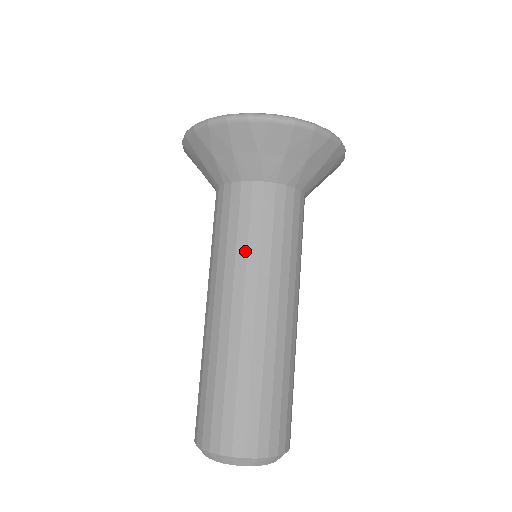
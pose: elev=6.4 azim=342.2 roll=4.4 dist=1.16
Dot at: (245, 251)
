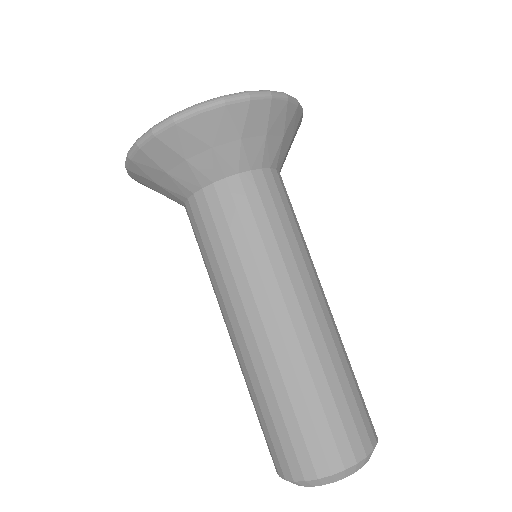
Dot at: (263, 251)
